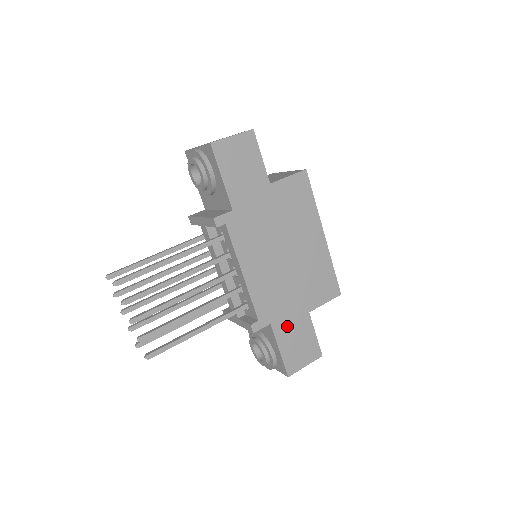
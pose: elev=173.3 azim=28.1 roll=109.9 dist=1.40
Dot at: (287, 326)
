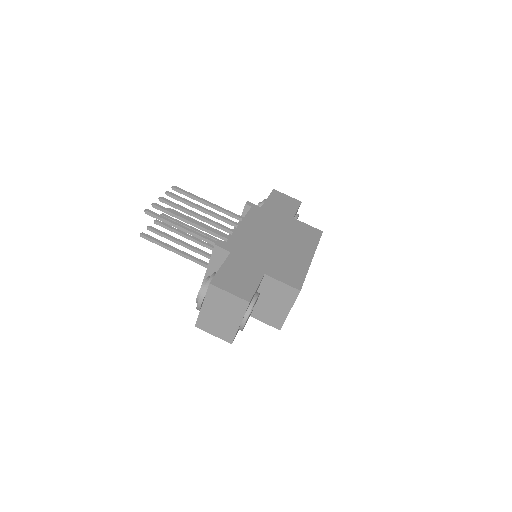
Dot at: (241, 264)
